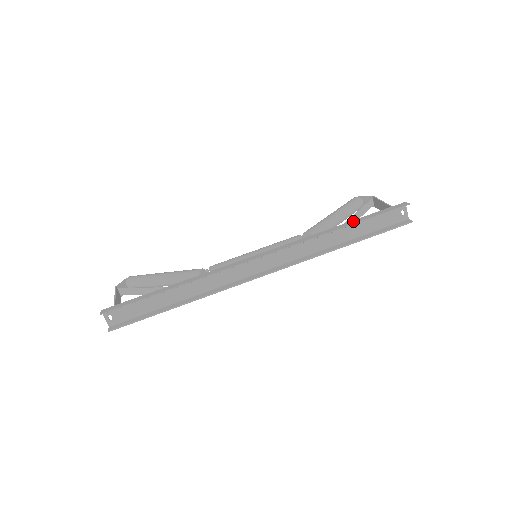
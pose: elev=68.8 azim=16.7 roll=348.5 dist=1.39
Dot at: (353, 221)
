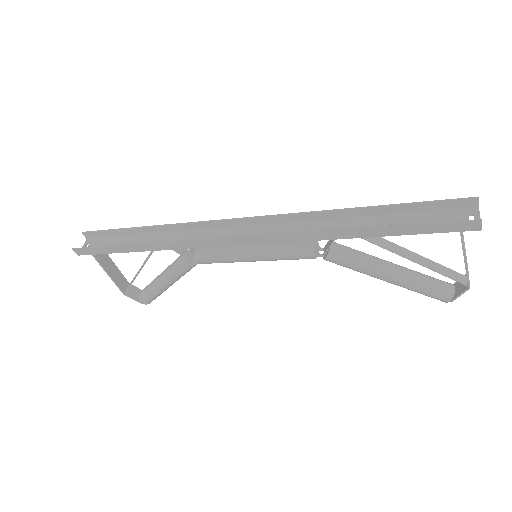
Dot at: (383, 211)
